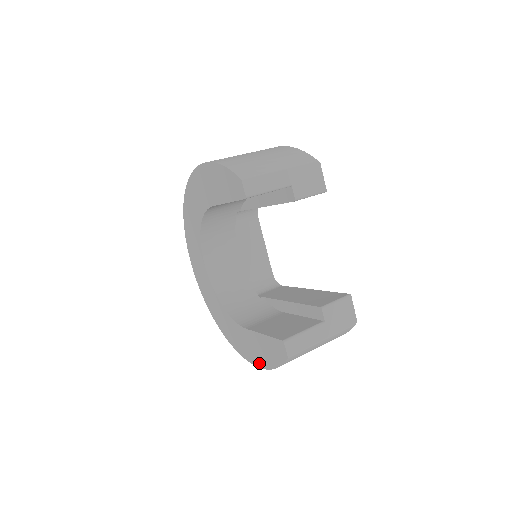
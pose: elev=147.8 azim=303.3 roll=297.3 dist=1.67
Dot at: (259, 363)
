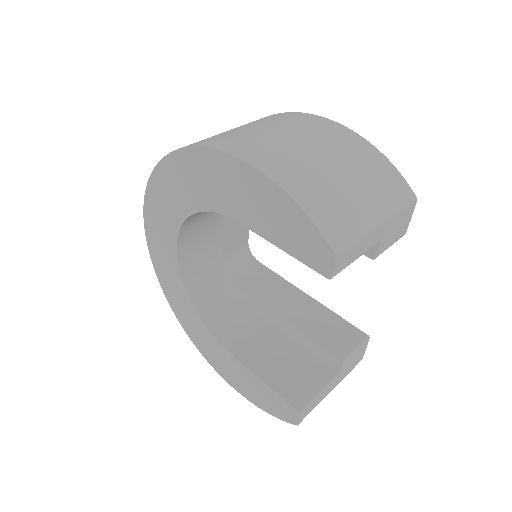
Dot at: (238, 388)
